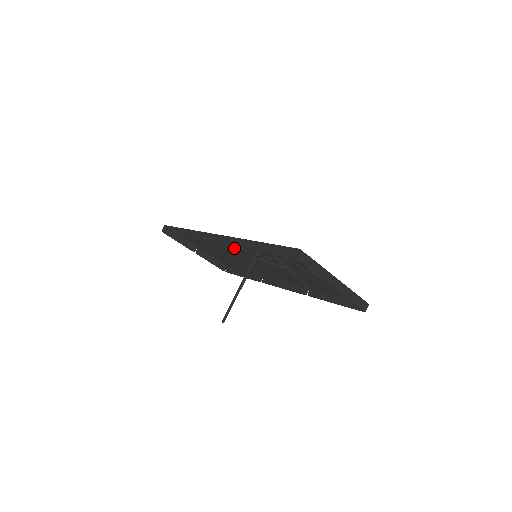
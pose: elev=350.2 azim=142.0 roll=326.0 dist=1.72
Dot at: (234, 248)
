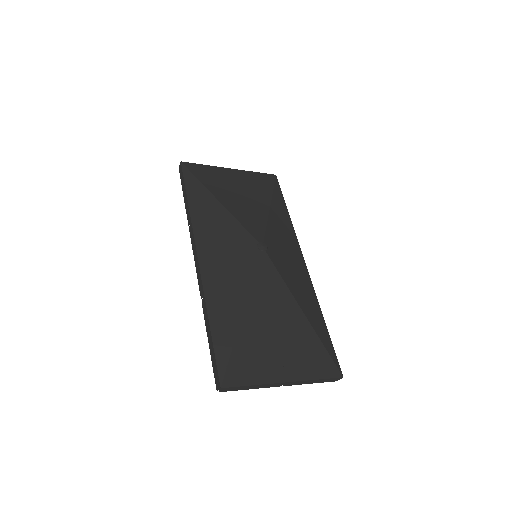
Dot at: (253, 207)
